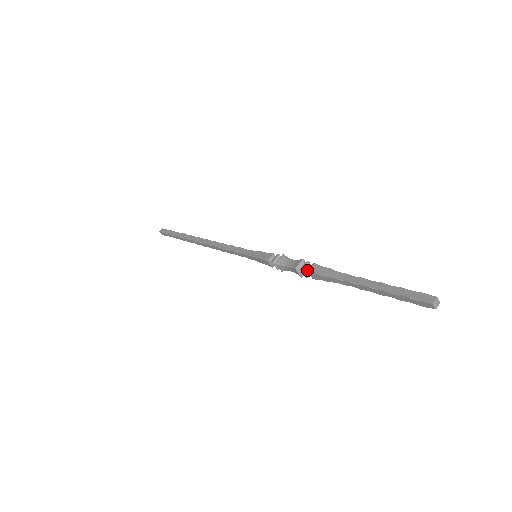
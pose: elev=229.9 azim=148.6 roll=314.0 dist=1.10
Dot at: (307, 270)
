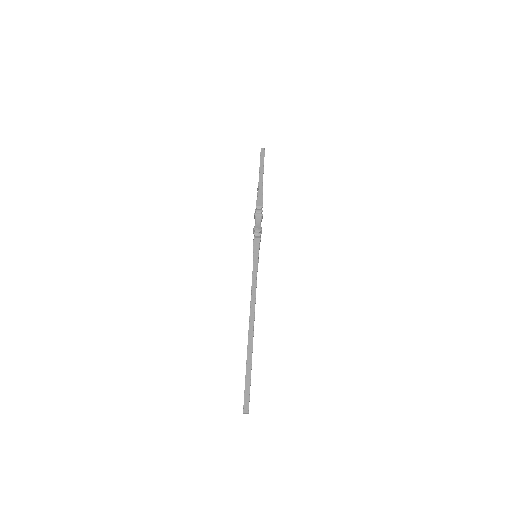
Dot at: (256, 208)
